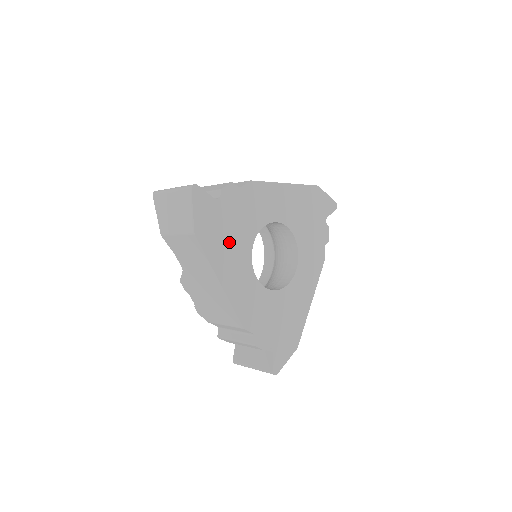
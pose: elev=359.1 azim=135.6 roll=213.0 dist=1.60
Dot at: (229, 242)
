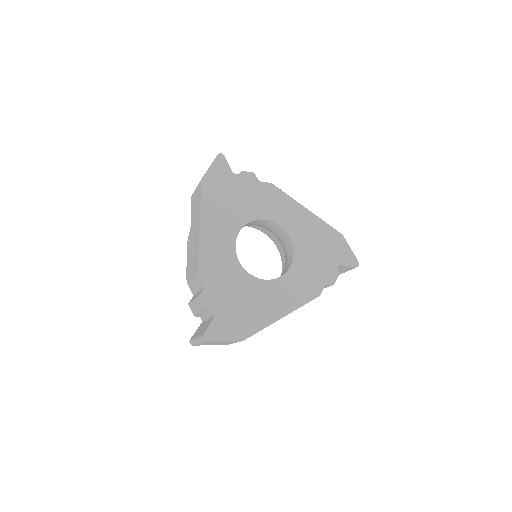
Dot at: (226, 205)
